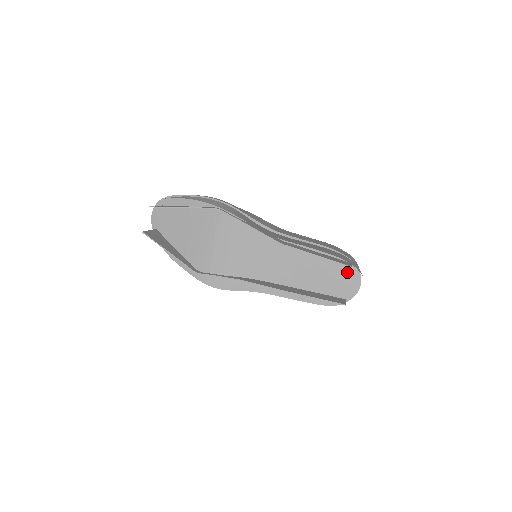
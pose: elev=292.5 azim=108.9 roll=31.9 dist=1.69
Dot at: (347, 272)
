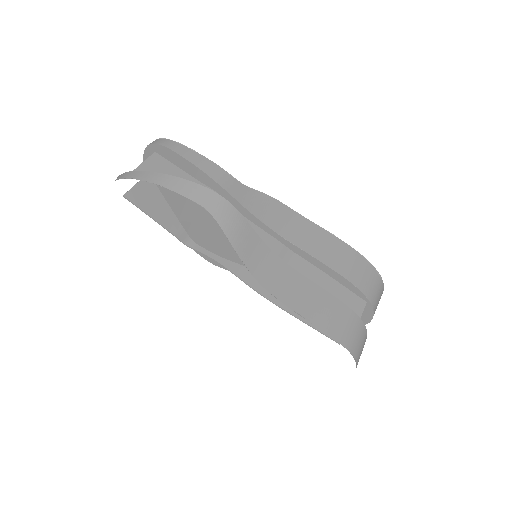
Dot at: occluded
